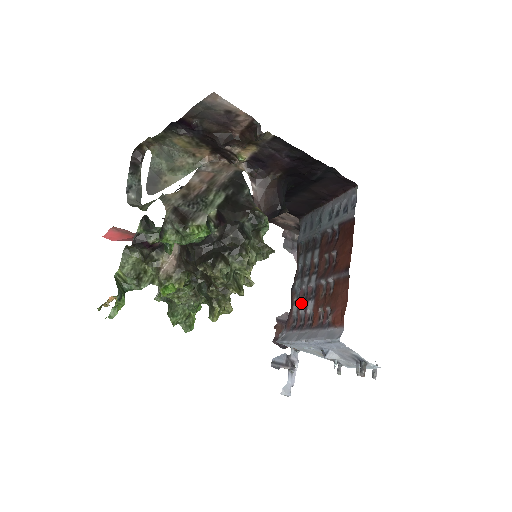
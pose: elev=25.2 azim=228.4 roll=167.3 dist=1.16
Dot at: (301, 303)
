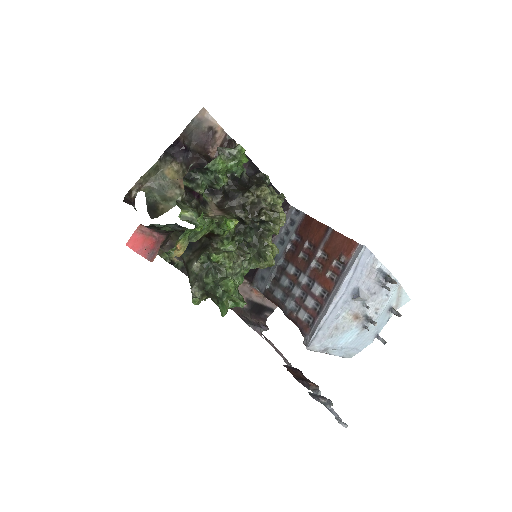
Dot at: (305, 302)
